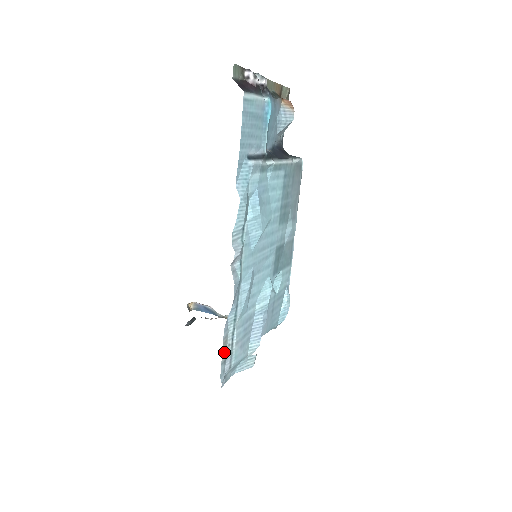
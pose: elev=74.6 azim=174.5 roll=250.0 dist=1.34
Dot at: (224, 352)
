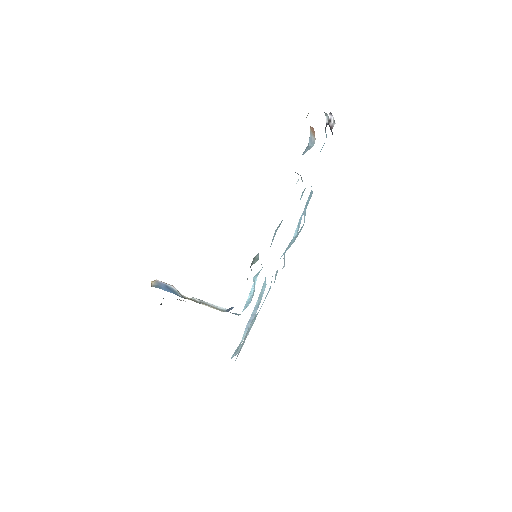
Dot at: occluded
